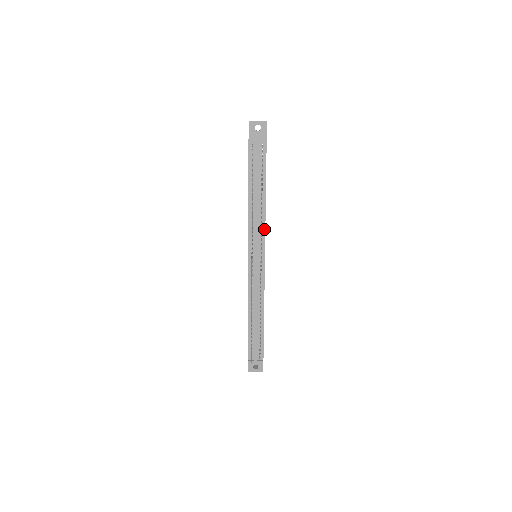
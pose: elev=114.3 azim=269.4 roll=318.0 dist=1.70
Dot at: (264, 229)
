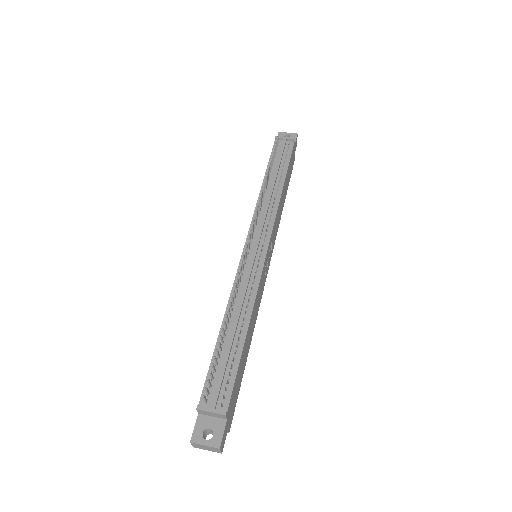
Dot at: (275, 215)
